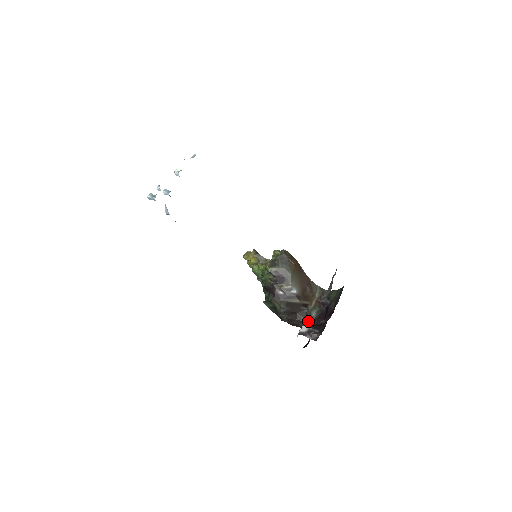
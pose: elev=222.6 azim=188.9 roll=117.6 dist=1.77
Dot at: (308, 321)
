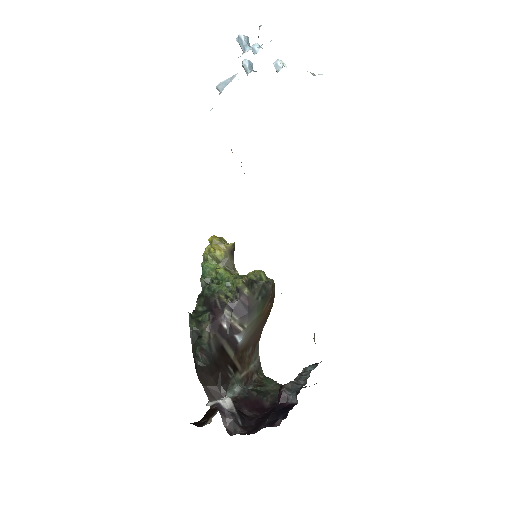
Dot at: (223, 391)
